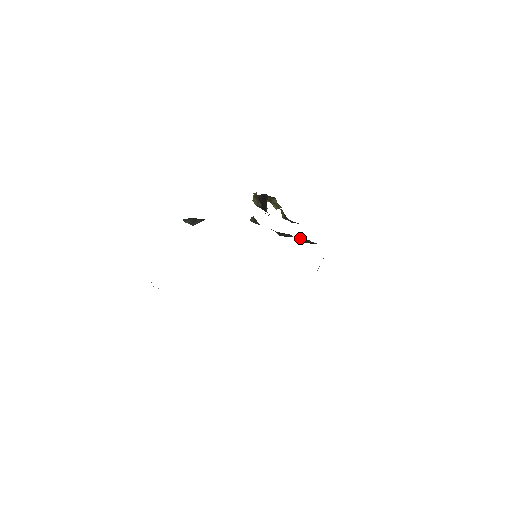
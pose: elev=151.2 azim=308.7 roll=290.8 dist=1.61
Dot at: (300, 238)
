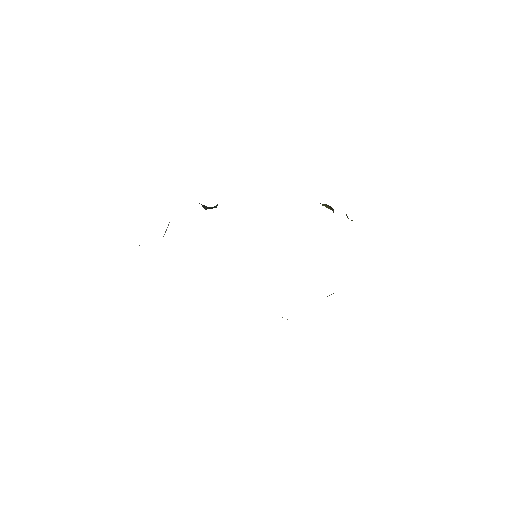
Dot at: occluded
